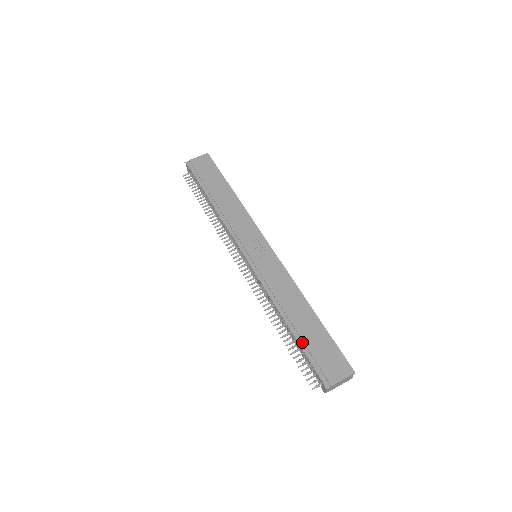
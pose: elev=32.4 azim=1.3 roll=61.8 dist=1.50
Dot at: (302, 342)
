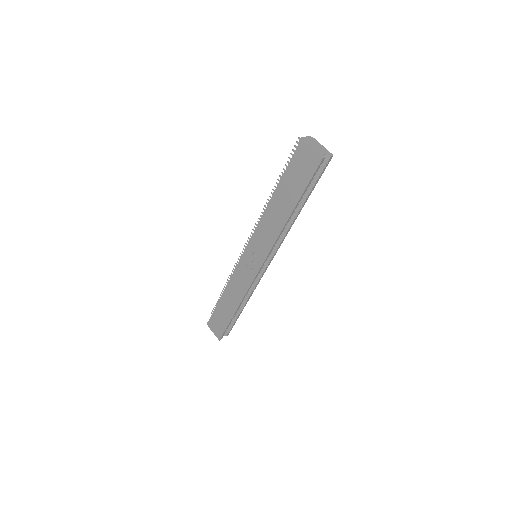
Dot at: (218, 306)
